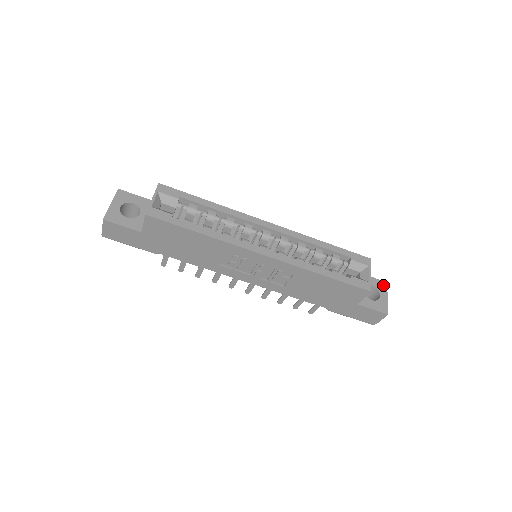
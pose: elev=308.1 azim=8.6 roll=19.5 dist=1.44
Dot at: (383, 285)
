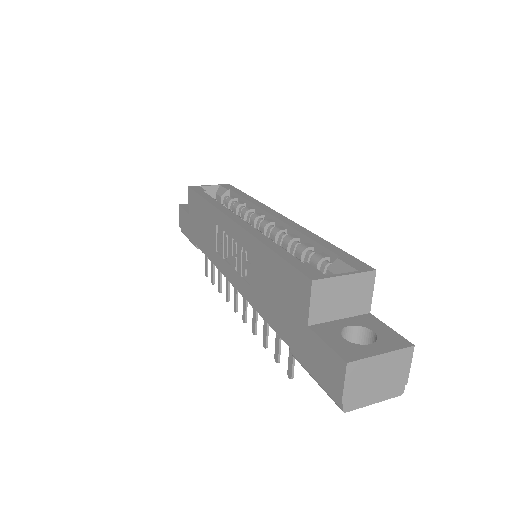
Dot at: (399, 342)
